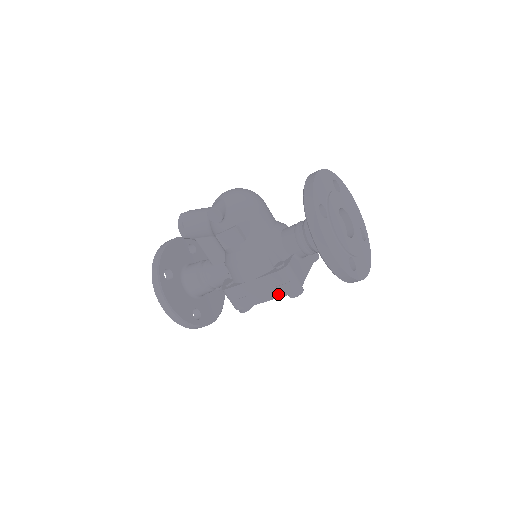
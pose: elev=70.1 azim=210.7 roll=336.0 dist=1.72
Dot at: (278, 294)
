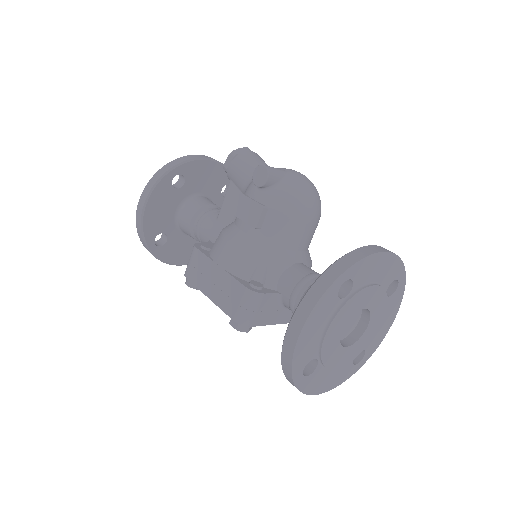
Dot at: (225, 306)
